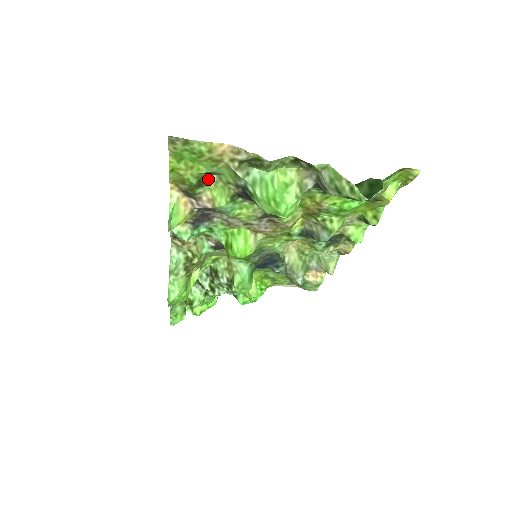
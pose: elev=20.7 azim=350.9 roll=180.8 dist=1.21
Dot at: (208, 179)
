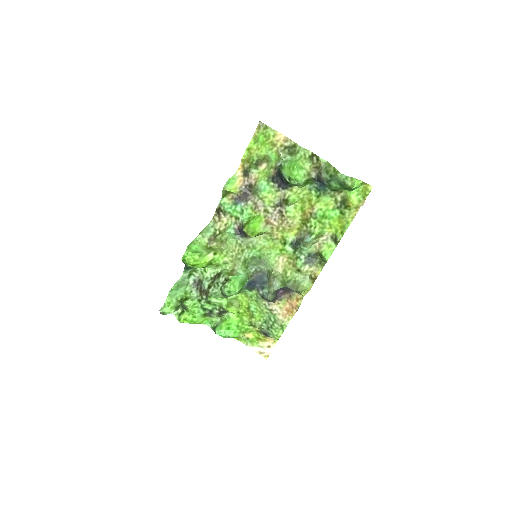
Dot at: (262, 164)
